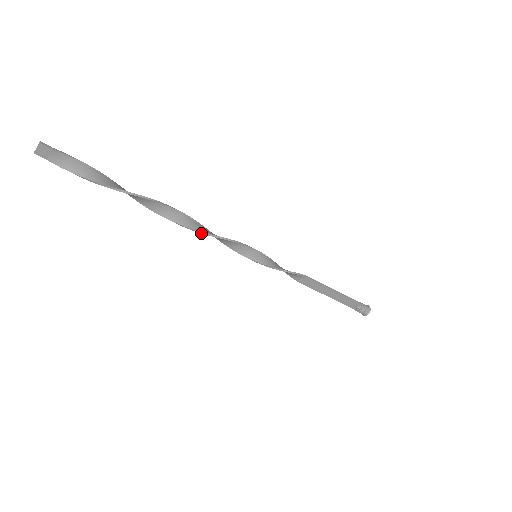
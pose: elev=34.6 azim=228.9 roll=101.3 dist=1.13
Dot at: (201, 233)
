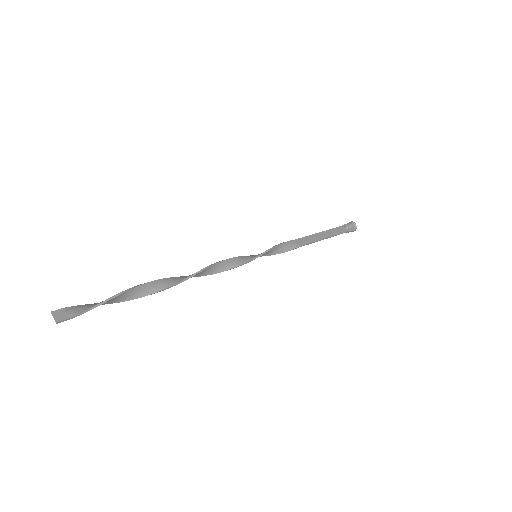
Dot at: (205, 274)
